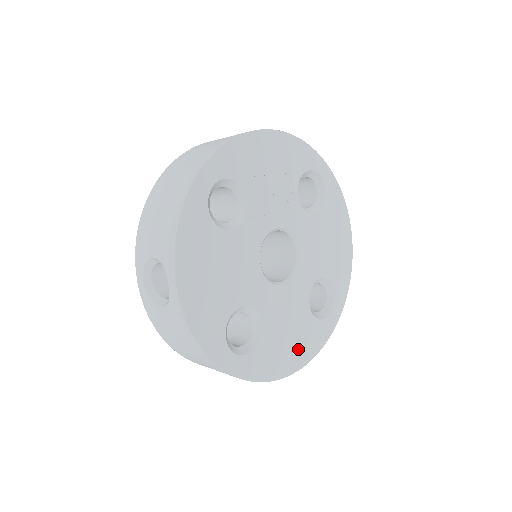
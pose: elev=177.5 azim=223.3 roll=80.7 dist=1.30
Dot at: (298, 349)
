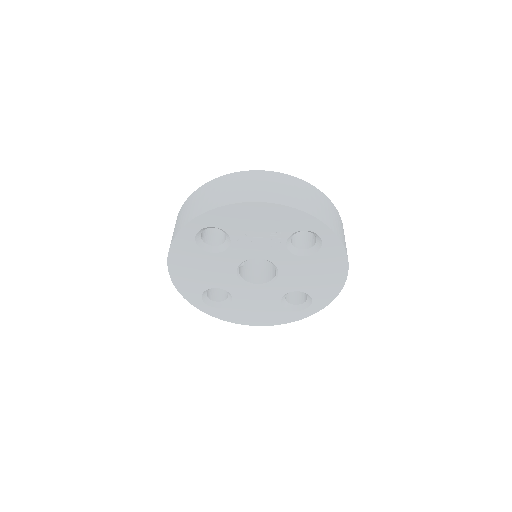
Dot at: (263, 317)
